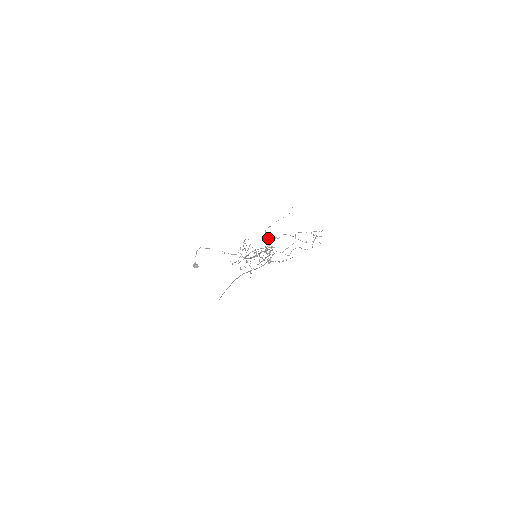
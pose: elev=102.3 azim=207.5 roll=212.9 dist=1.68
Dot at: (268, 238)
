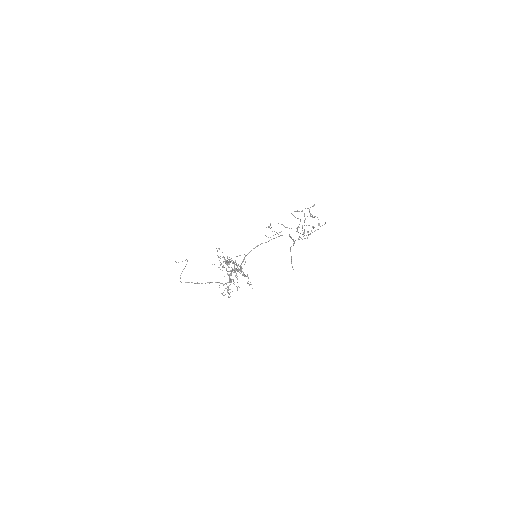
Dot at: (196, 283)
